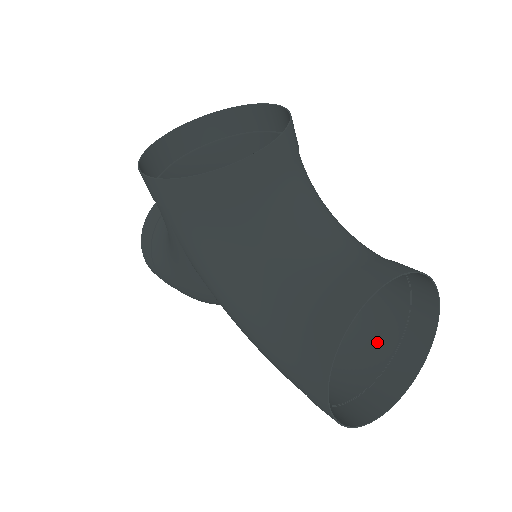
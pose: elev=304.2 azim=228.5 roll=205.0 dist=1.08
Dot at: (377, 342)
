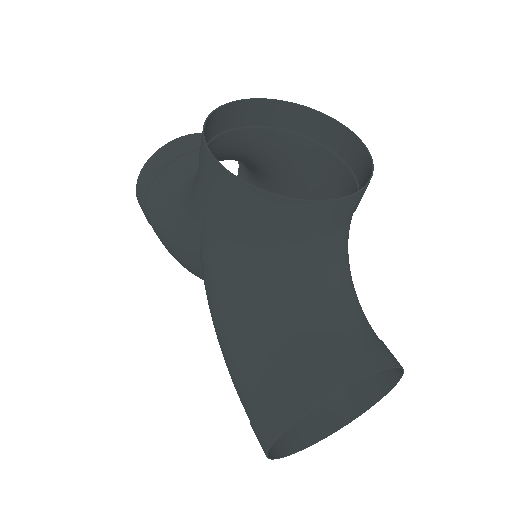
Dot at: occluded
